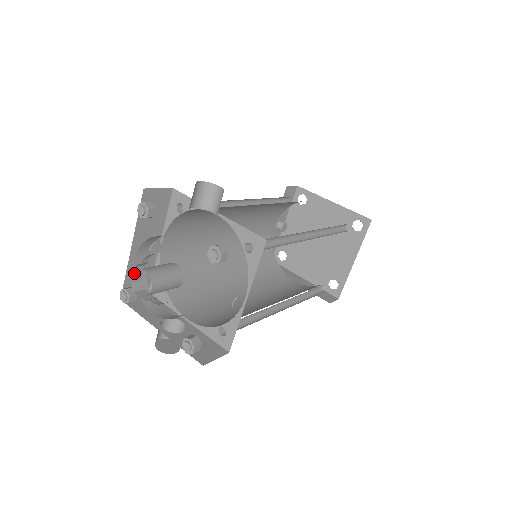
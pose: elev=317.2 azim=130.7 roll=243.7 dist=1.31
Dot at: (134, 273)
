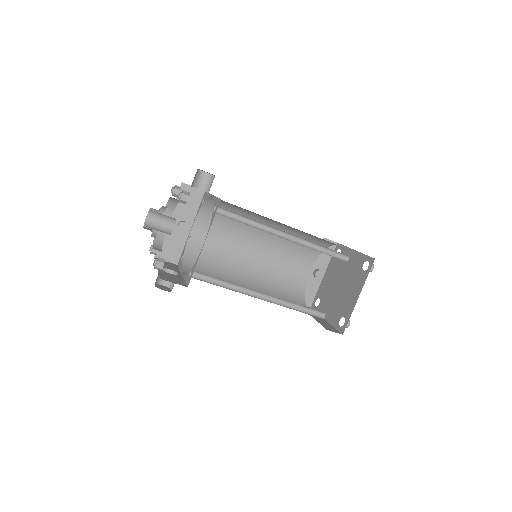
Dot at: occluded
